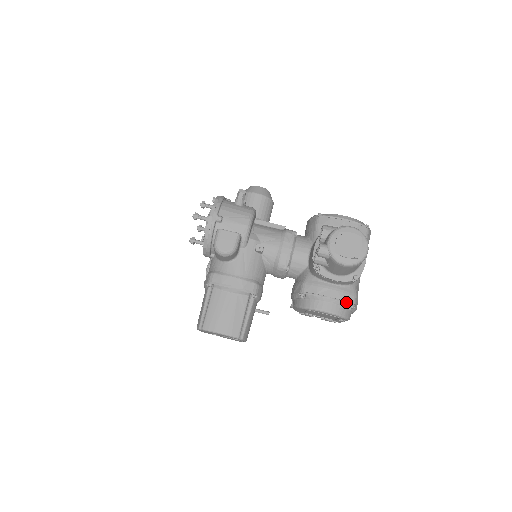
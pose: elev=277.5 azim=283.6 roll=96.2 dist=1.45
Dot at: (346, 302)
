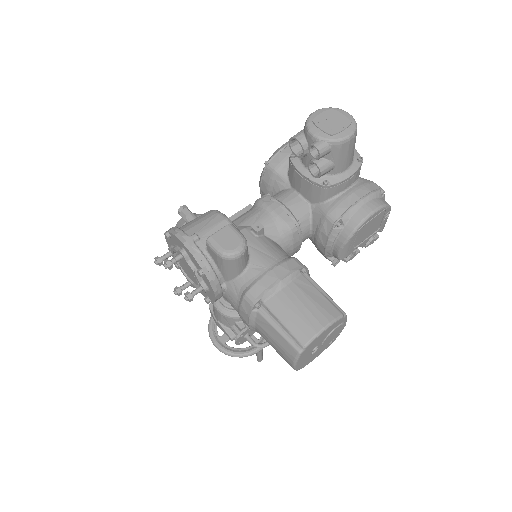
Dot at: (375, 190)
